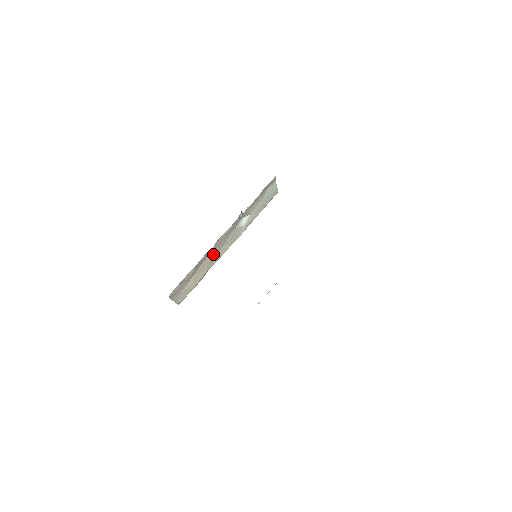
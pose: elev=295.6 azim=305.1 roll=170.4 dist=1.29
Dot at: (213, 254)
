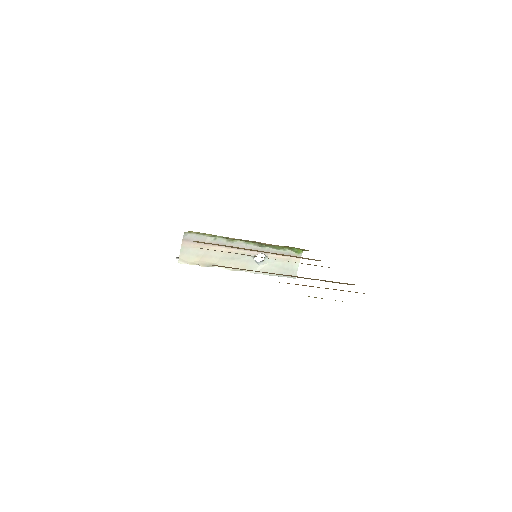
Dot at: (228, 253)
